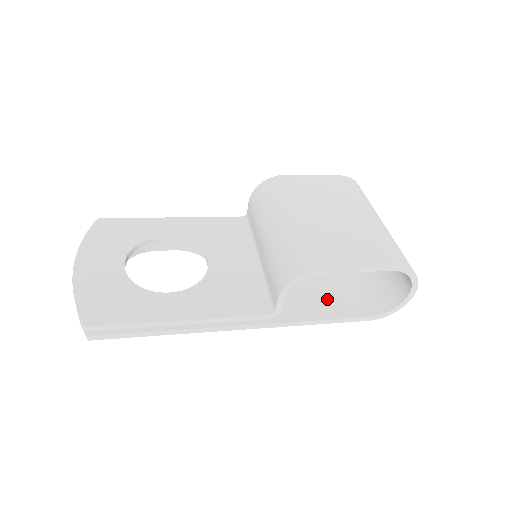
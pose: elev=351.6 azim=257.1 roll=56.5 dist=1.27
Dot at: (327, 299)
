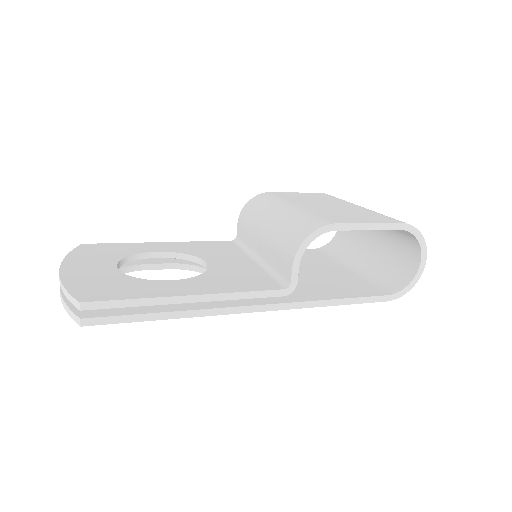
Dot at: (338, 287)
